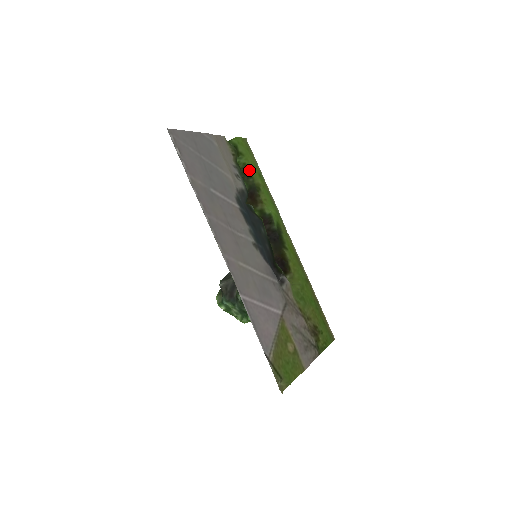
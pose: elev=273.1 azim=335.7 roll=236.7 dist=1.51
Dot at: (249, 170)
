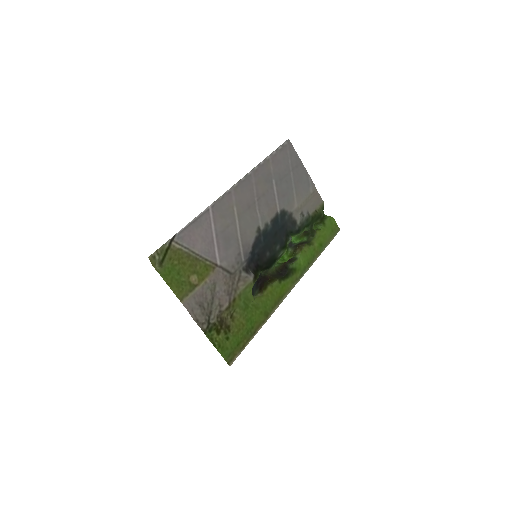
Dot at: (317, 233)
